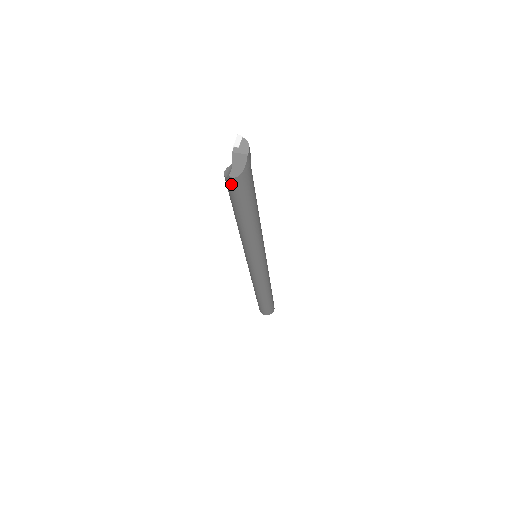
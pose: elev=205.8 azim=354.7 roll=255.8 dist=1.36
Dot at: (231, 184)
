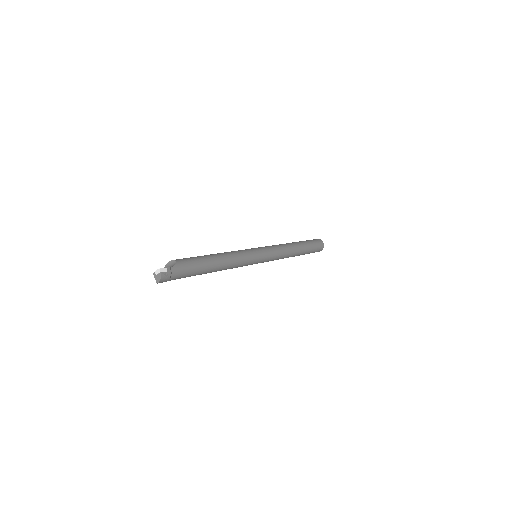
Dot at: occluded
